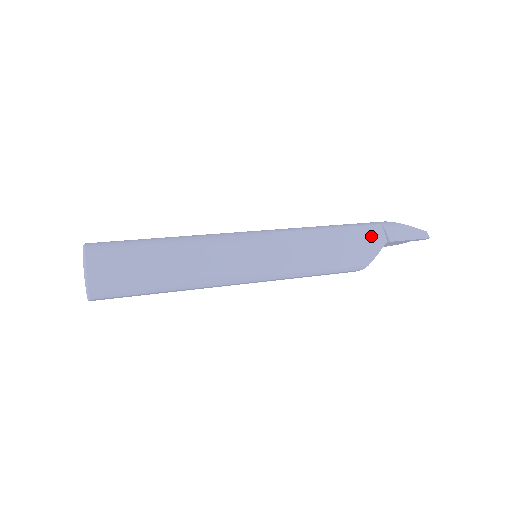
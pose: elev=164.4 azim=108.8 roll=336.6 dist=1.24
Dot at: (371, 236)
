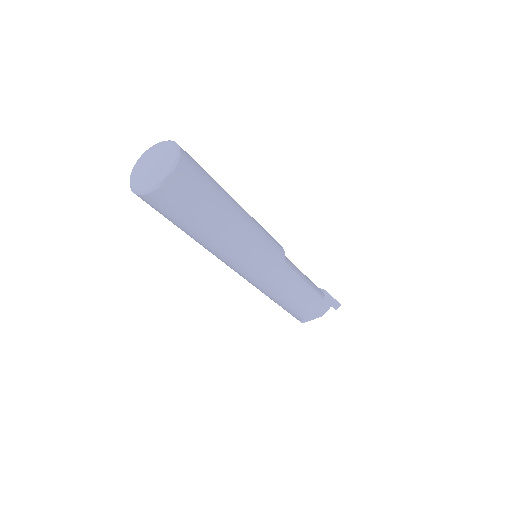
Dot at: occluded
